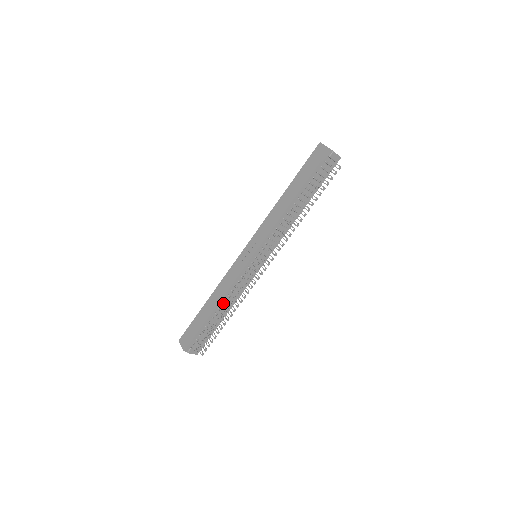
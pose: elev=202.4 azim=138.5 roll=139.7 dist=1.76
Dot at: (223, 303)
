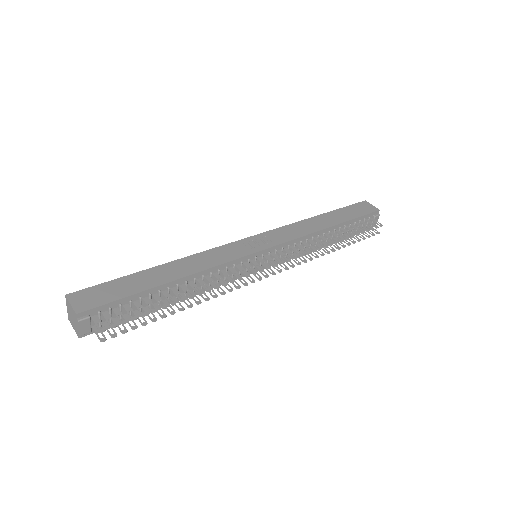
Dot at: (188, 282)
